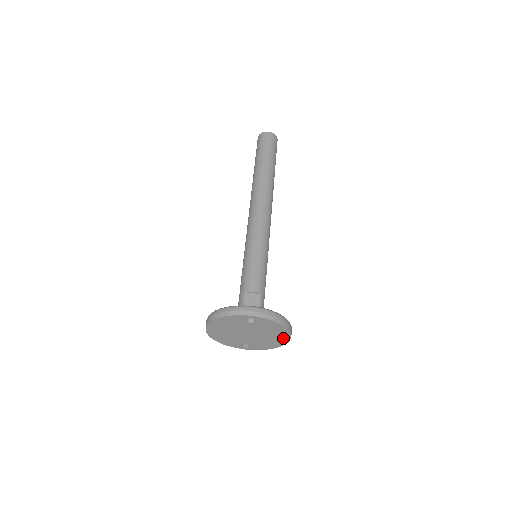
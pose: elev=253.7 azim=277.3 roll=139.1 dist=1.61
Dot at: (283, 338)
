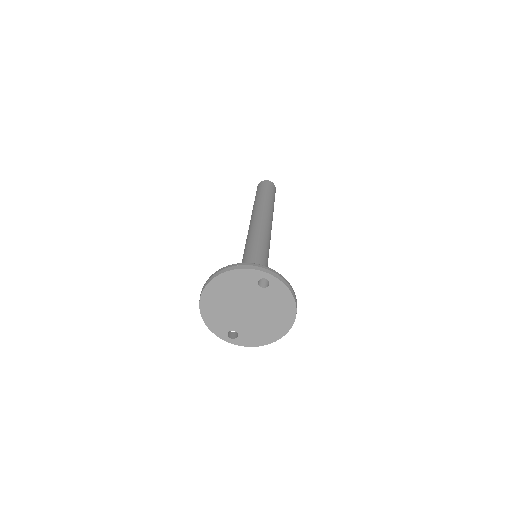
Dot at: (283, 325)
